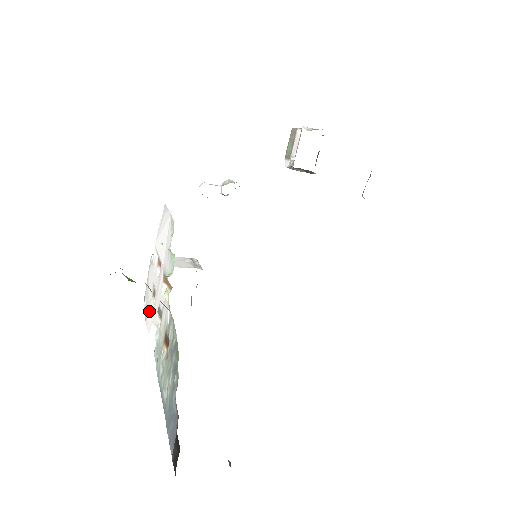
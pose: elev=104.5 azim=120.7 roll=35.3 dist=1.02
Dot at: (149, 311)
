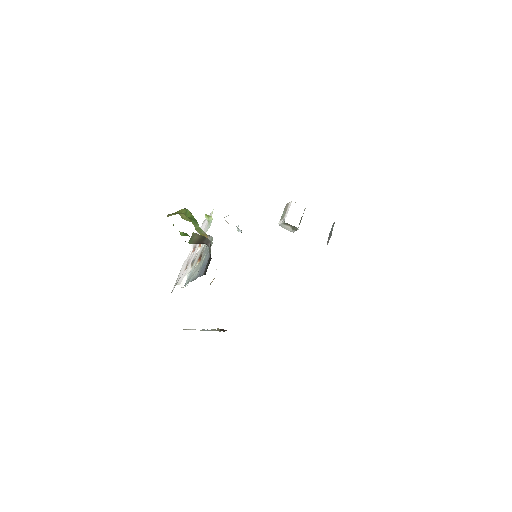
Dot at: (181, 277)
